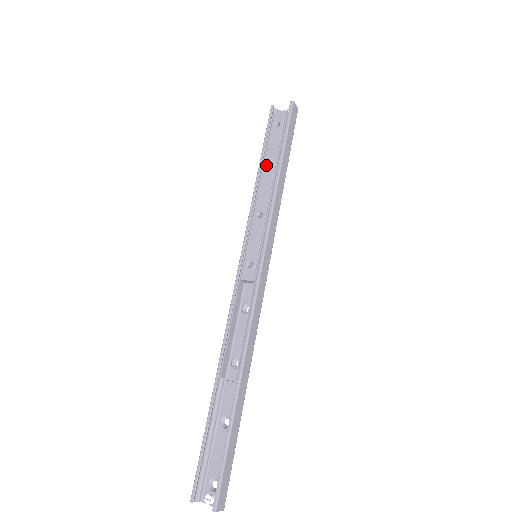
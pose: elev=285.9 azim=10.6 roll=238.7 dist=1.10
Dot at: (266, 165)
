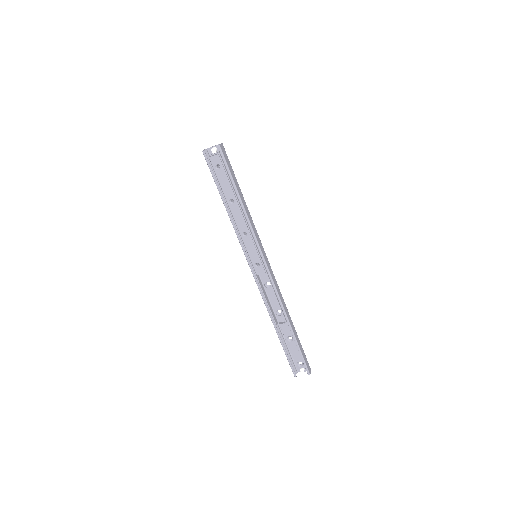
Dot at: (228, 200)
